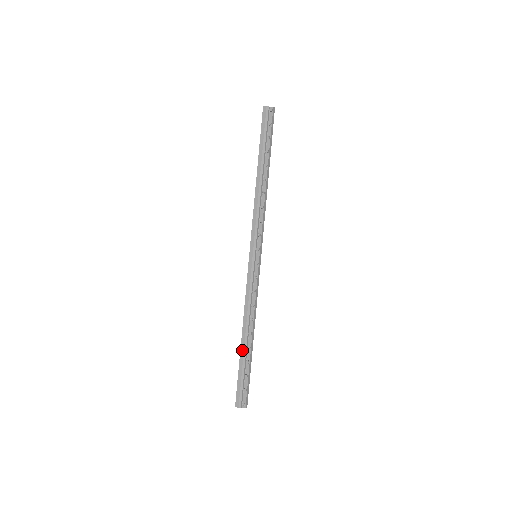
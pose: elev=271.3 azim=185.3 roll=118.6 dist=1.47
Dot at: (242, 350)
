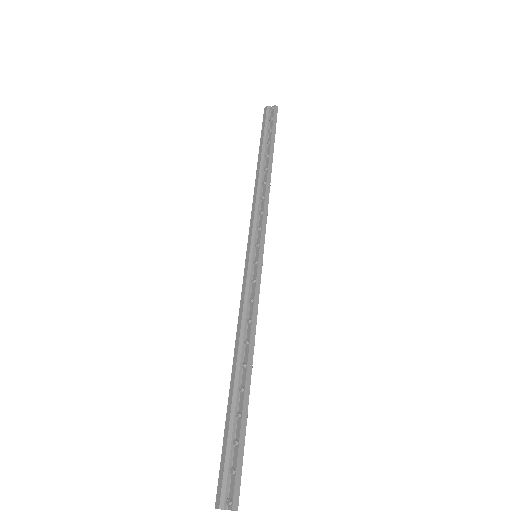
Dot at: (230, 394)
